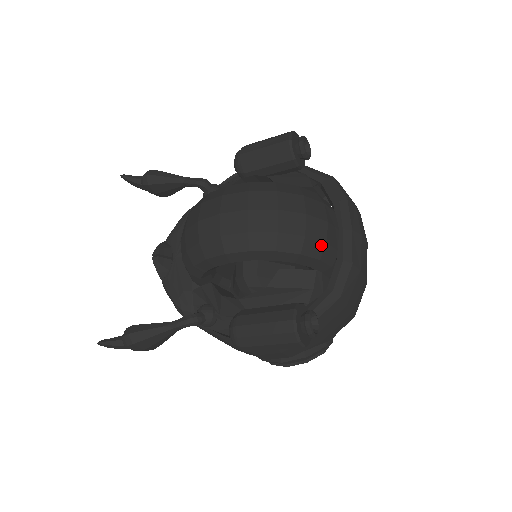
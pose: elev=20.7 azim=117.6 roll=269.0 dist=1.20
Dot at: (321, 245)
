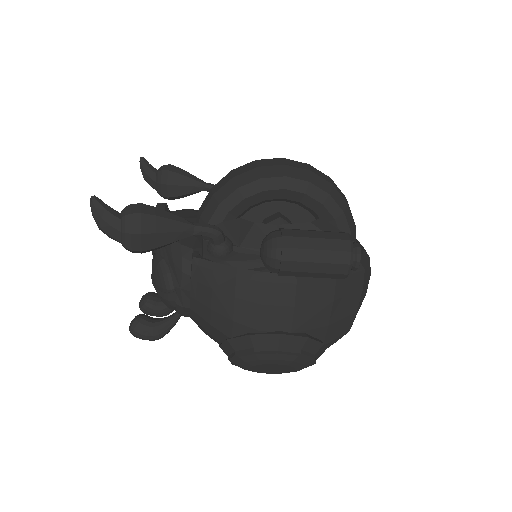
Dot at: (353, 224)
